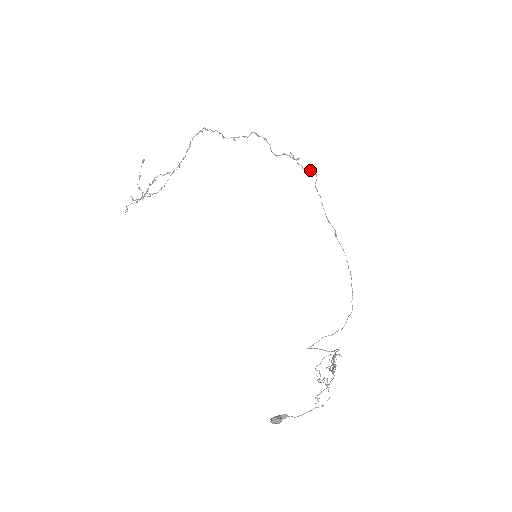
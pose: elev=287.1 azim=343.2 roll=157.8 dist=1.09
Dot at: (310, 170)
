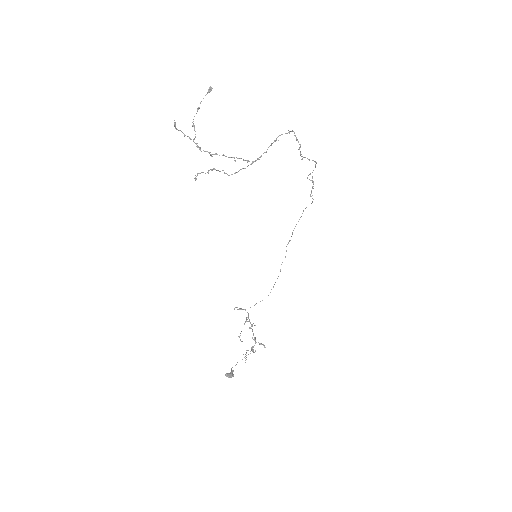
Dot at: (313, 199)
